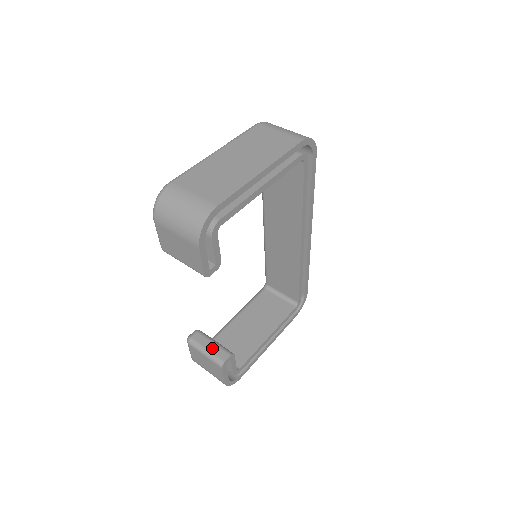
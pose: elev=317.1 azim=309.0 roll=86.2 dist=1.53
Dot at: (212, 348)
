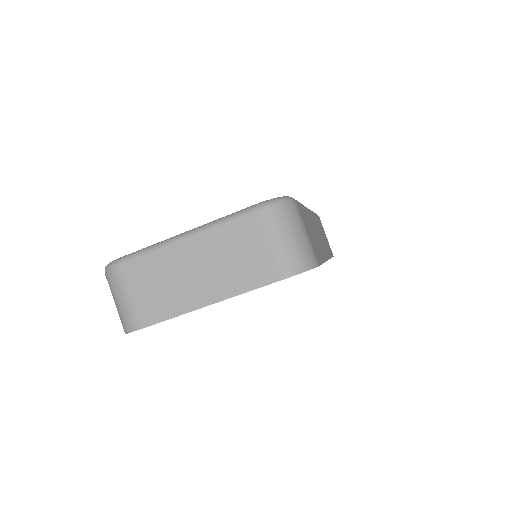
Dot at: occluded
